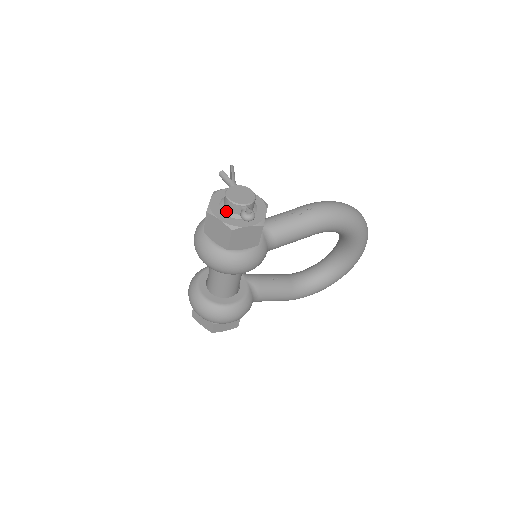
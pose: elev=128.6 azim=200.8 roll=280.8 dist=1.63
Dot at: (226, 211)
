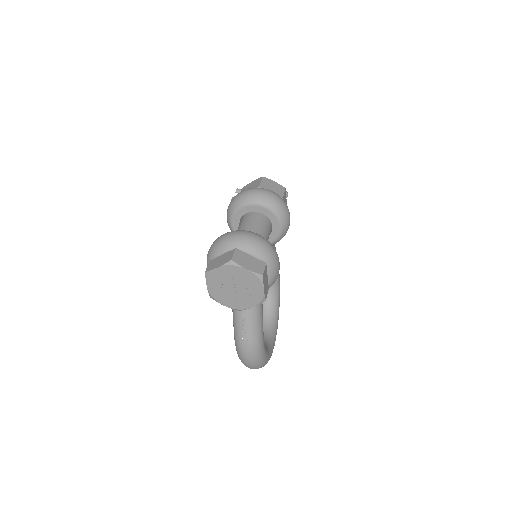
Dot at: occluded
